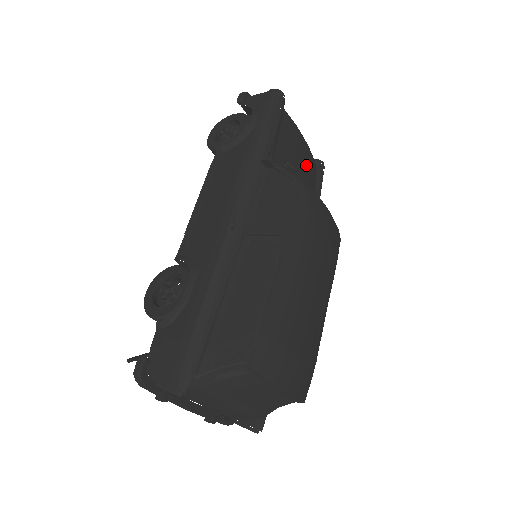
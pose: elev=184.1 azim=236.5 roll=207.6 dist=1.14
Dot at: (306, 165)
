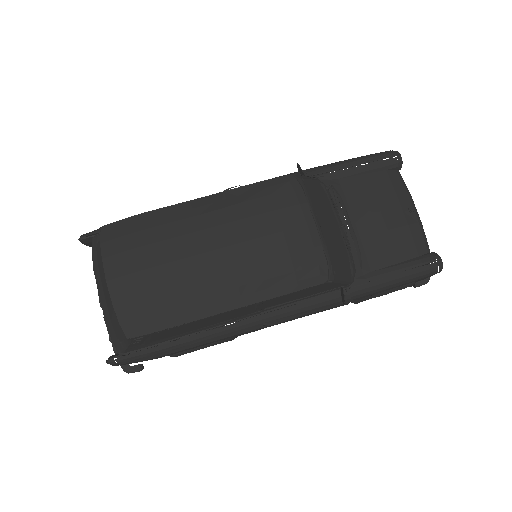
Dot at: (387, 228)
